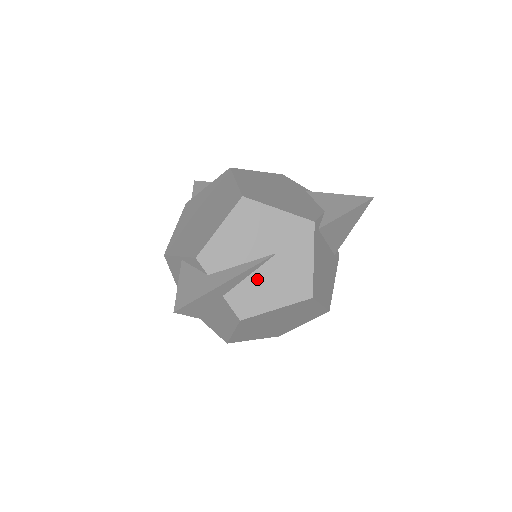
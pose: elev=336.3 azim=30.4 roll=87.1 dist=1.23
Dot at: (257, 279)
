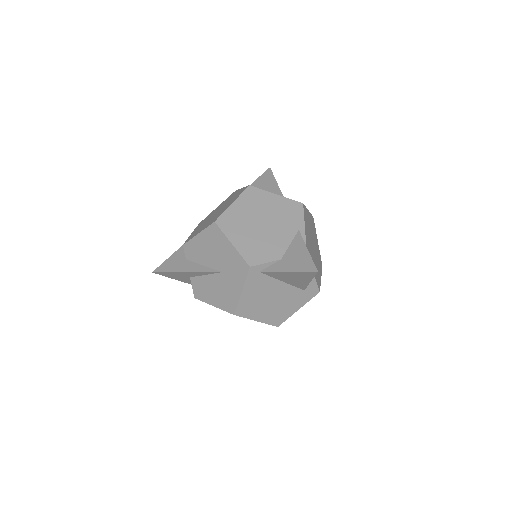
Dot at: (209, 280)
